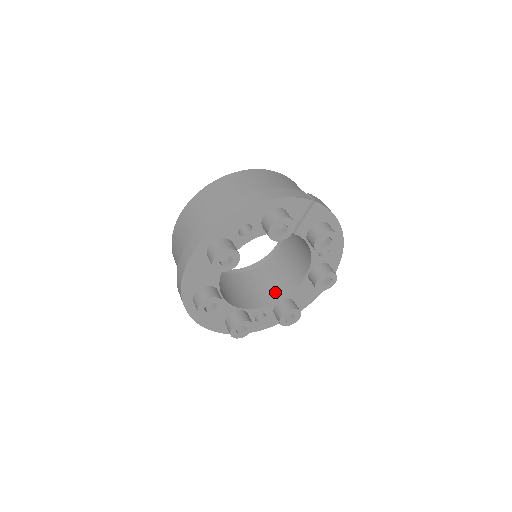
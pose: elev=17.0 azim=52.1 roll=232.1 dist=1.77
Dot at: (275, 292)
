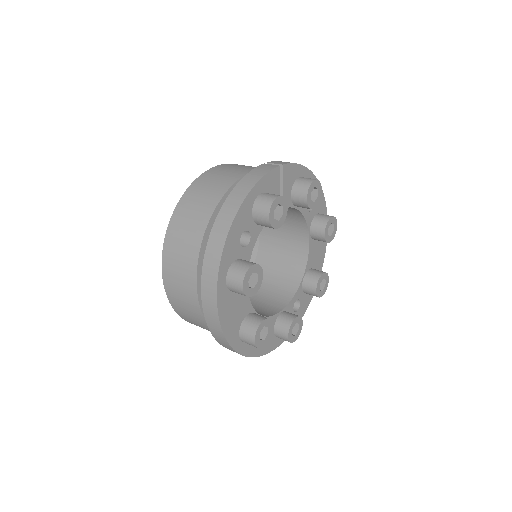
Dot at: (291, 274)
